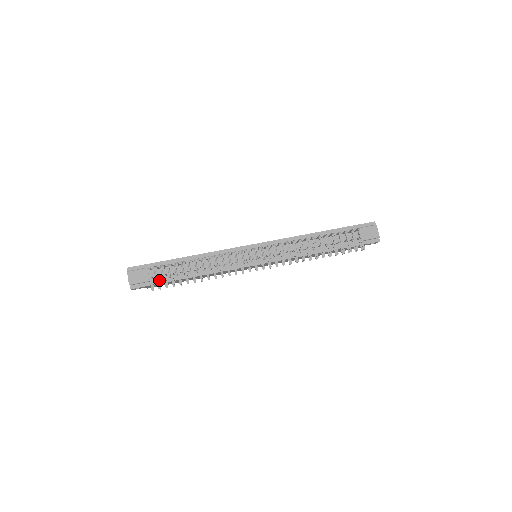
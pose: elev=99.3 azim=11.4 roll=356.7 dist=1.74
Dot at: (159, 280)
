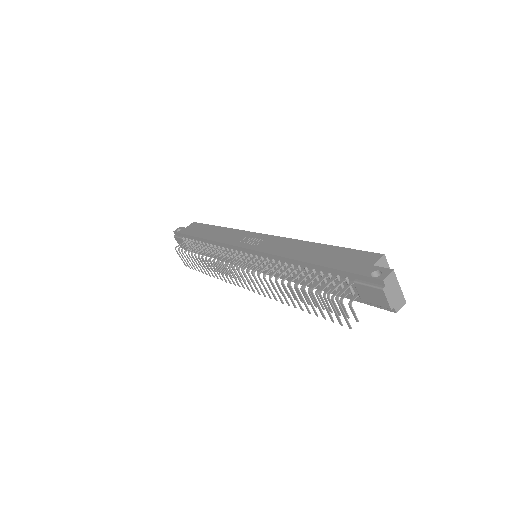
Dot at: occluded
